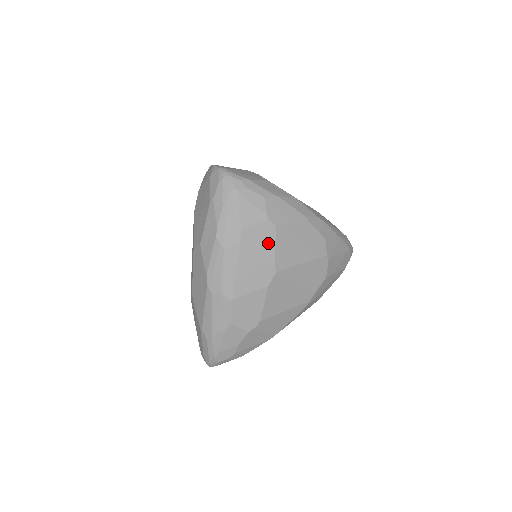
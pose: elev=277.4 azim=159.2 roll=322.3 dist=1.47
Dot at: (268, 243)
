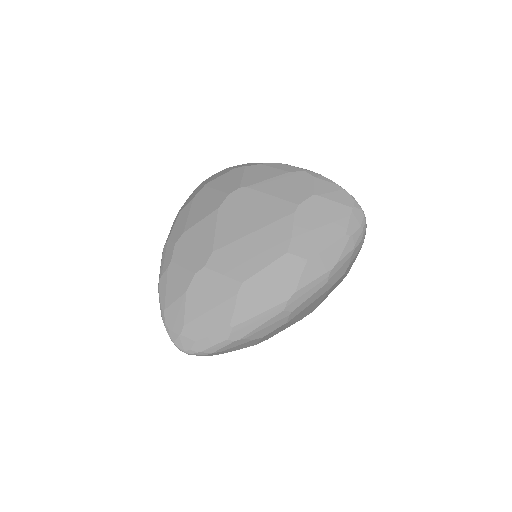
Dot at: (332, 290)
